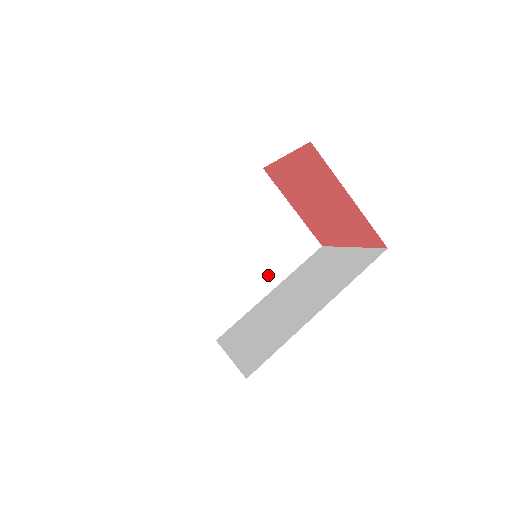
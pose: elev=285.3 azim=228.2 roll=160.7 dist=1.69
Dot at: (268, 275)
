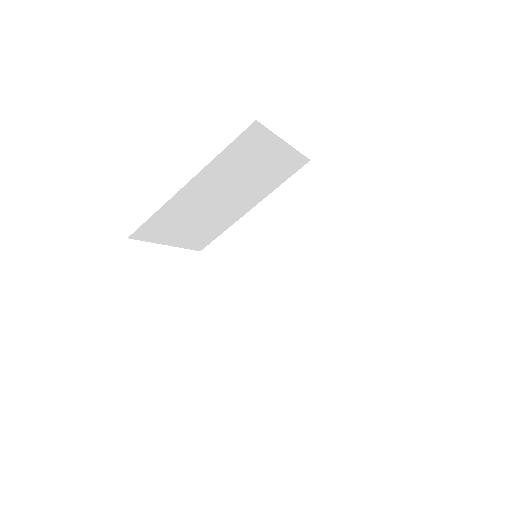
Dot at: (251, 200)
